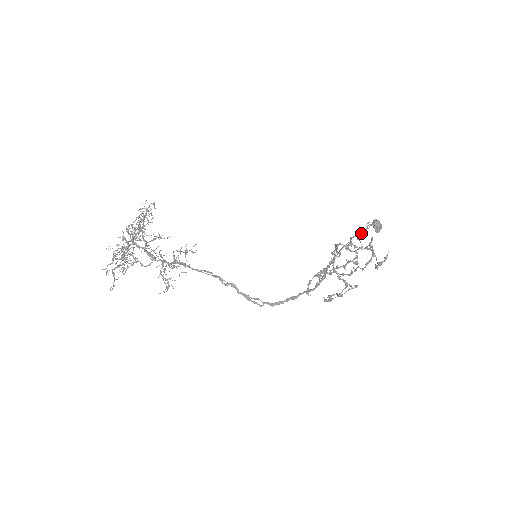
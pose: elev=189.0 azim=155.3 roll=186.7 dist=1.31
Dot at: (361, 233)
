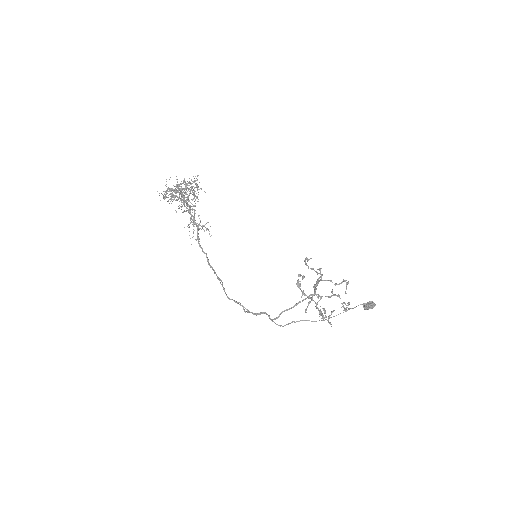
Dot at: occluded
